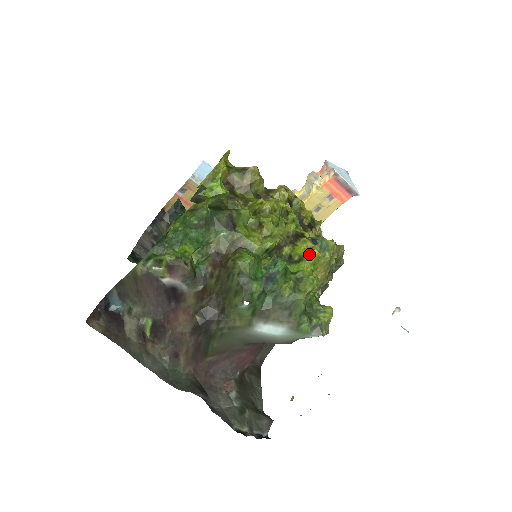
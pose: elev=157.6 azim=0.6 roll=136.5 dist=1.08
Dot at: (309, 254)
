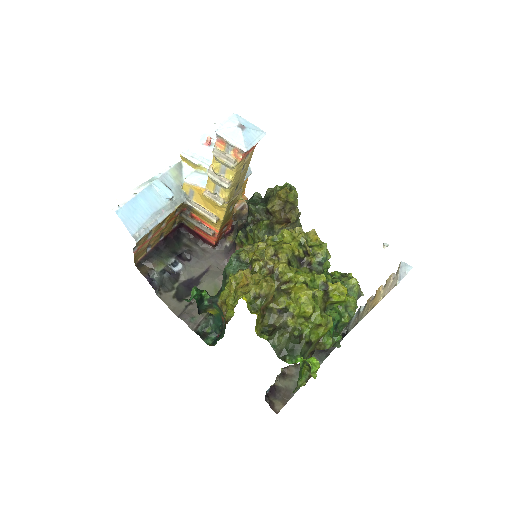
Dot at: (343, 297)
